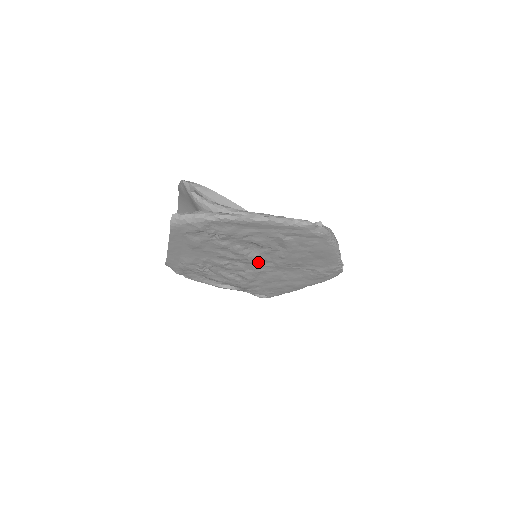
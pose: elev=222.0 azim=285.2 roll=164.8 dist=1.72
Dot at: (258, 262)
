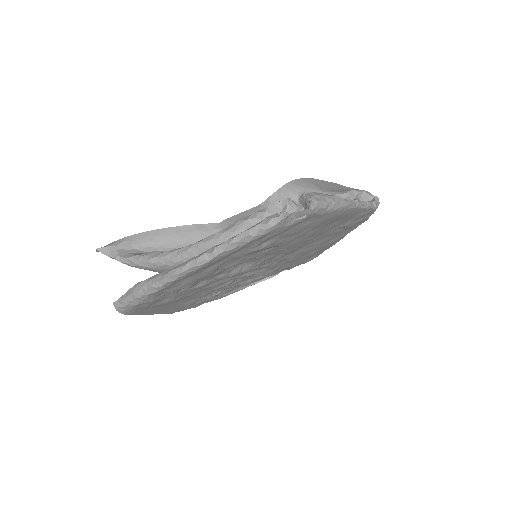
Dot at: (263, 263)
